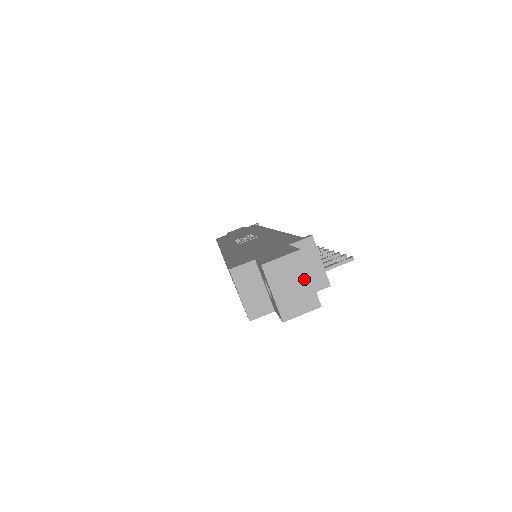
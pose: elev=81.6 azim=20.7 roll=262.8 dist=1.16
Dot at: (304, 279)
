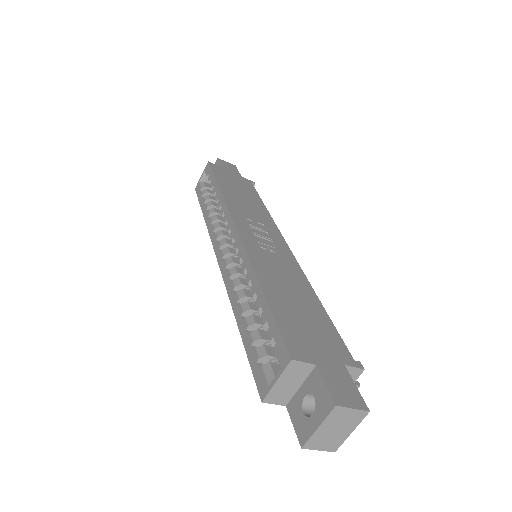
Dot at: (348, 430)
